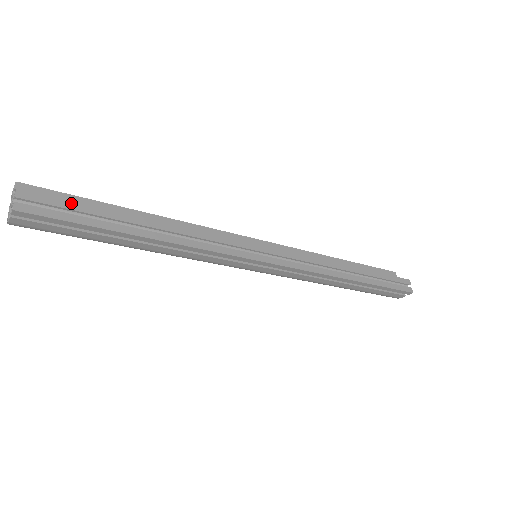
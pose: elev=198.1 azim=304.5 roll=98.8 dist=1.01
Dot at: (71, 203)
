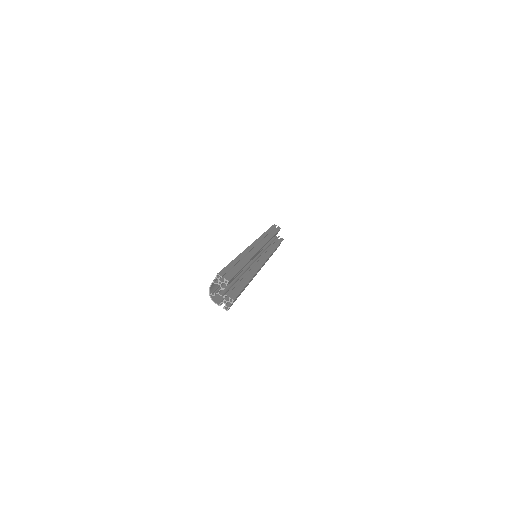
Dot at: occluded
